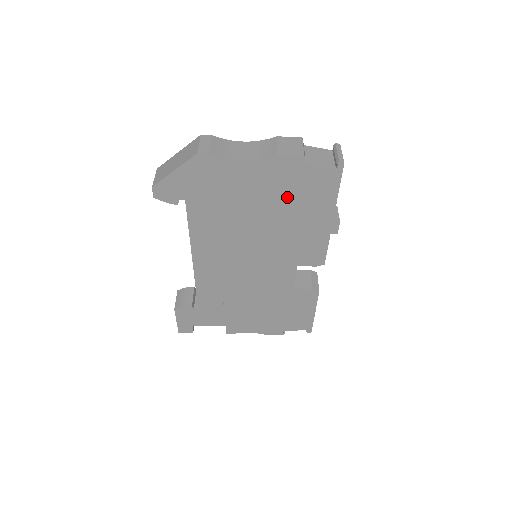
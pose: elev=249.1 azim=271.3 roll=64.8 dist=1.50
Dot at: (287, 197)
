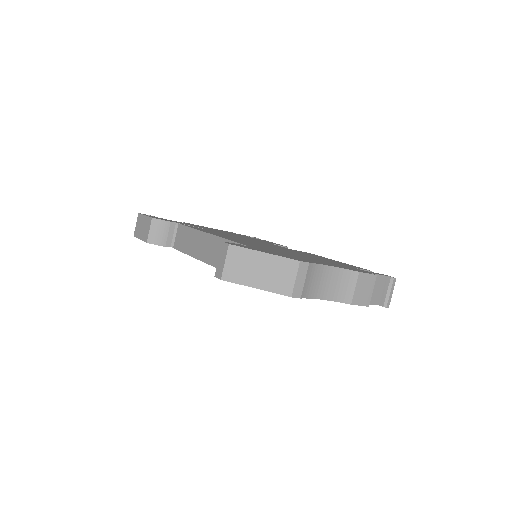
Dot at: occluded
